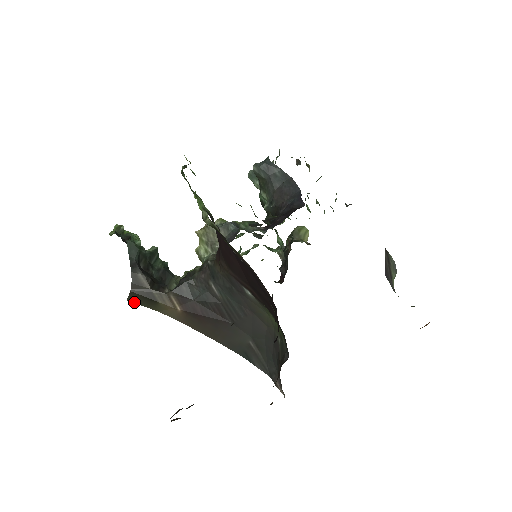
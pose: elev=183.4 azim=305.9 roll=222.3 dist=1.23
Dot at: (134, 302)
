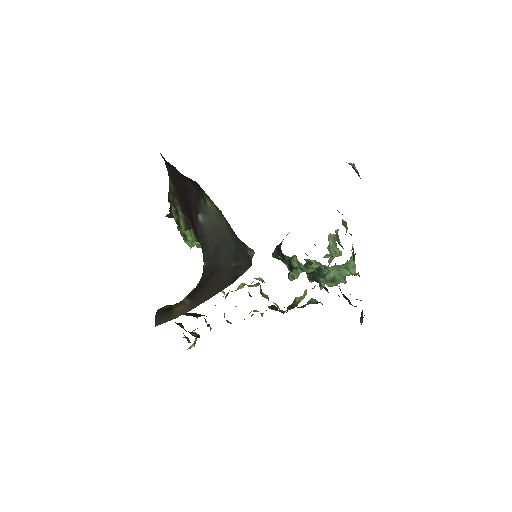
Dot at: (160, 324)
